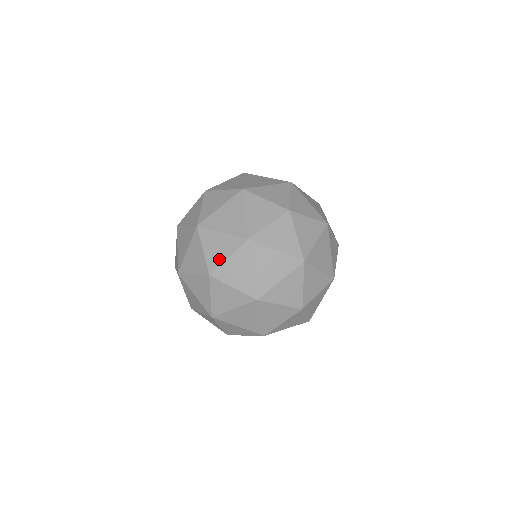
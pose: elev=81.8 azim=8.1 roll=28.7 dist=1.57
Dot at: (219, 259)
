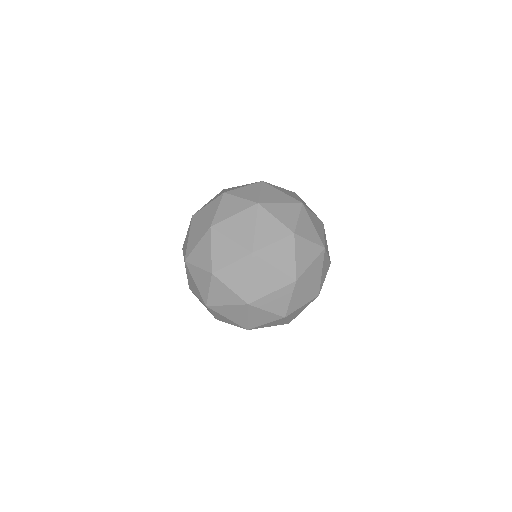
Dot at: (208, 258)
